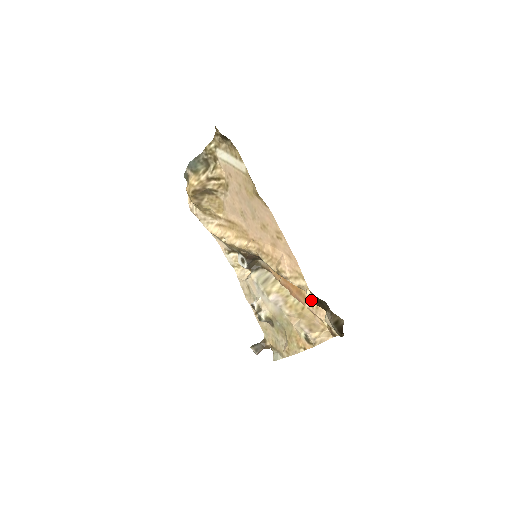
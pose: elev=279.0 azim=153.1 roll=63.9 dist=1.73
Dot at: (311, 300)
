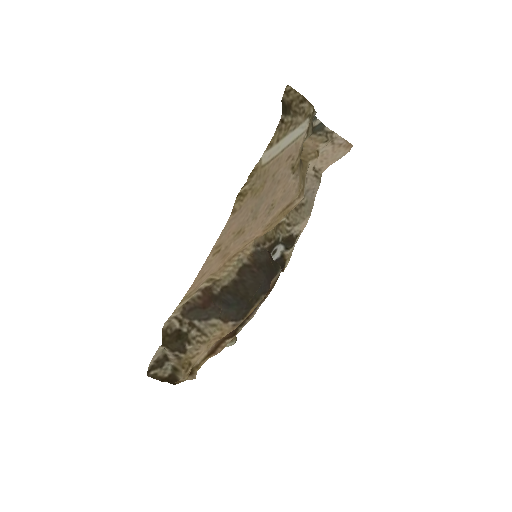
Dot at: (168, 323)
